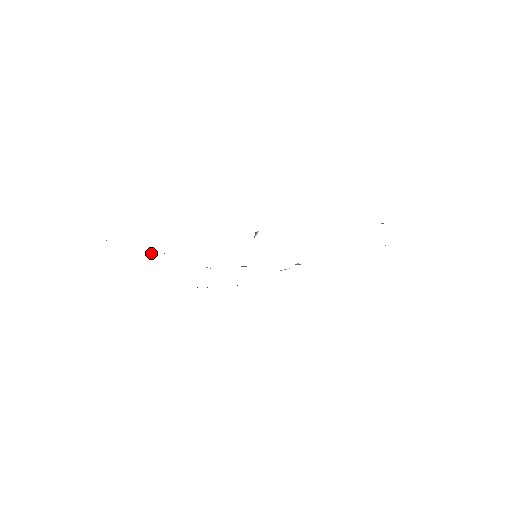
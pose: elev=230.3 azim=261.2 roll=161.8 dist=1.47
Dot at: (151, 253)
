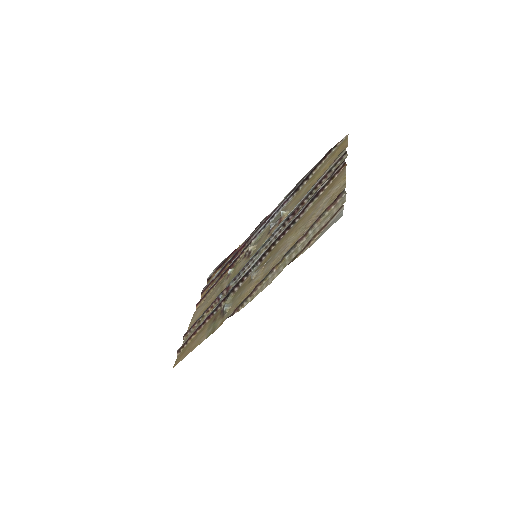
Dot at: (199, 320)
